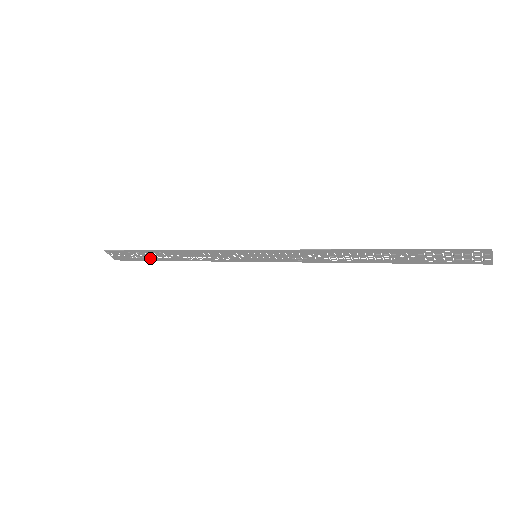
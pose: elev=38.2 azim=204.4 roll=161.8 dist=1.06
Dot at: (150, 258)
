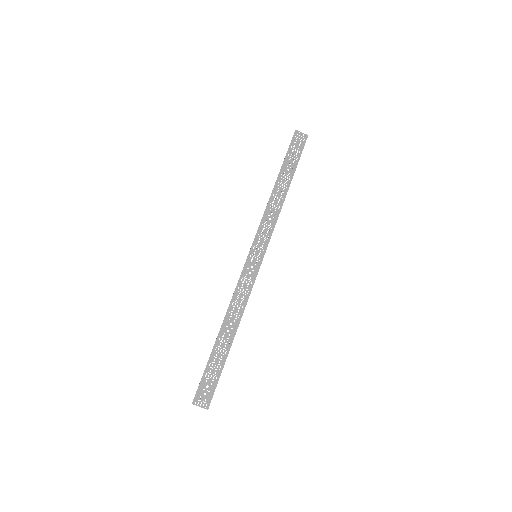
Dot at: (222, 360)
